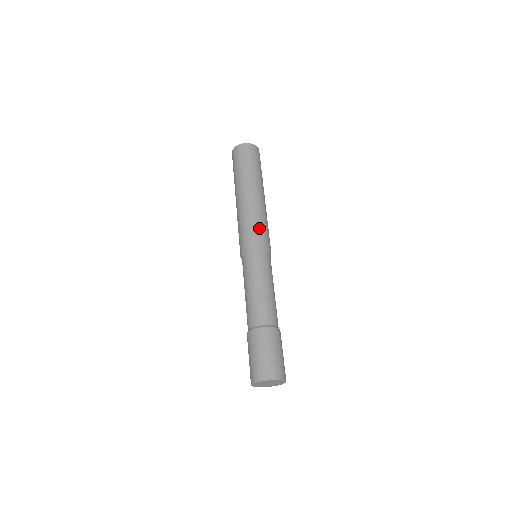
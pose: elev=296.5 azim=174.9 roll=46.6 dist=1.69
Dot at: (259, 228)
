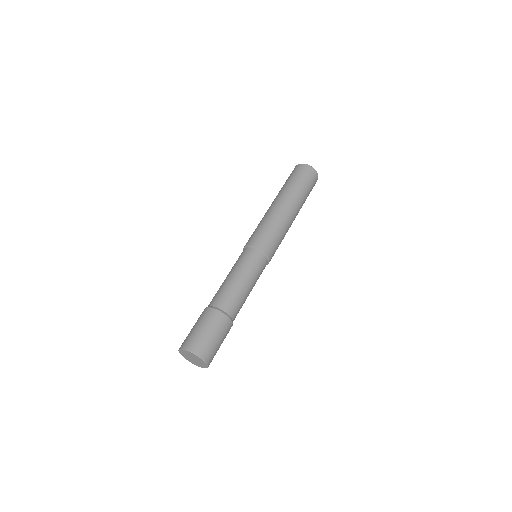
Dot at: (274, 236)
